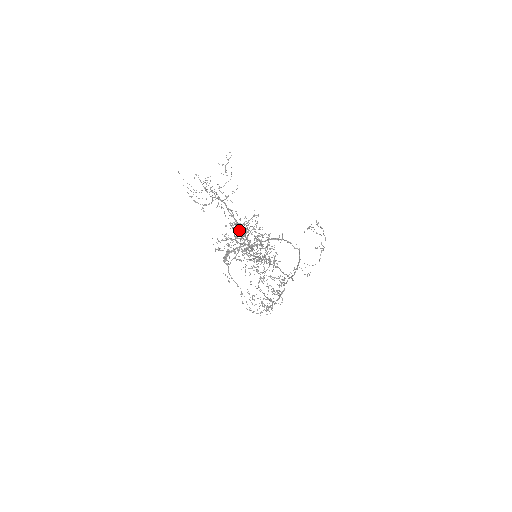
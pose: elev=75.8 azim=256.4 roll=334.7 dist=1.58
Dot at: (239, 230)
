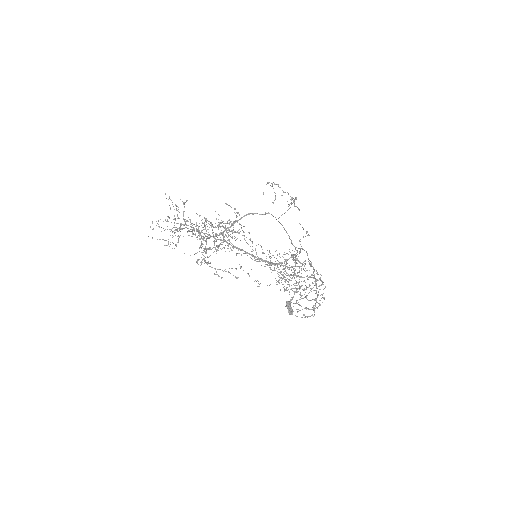
Dot at: occluded
